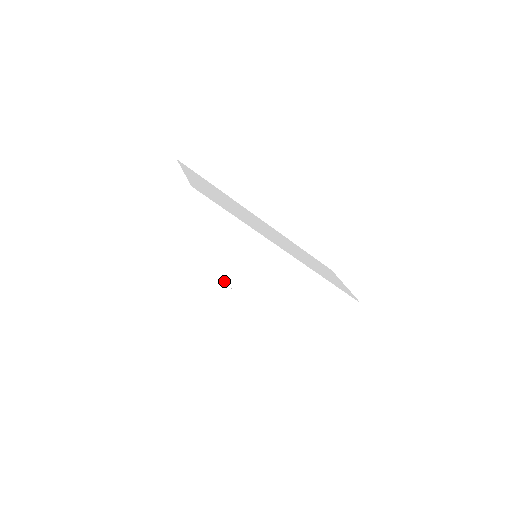
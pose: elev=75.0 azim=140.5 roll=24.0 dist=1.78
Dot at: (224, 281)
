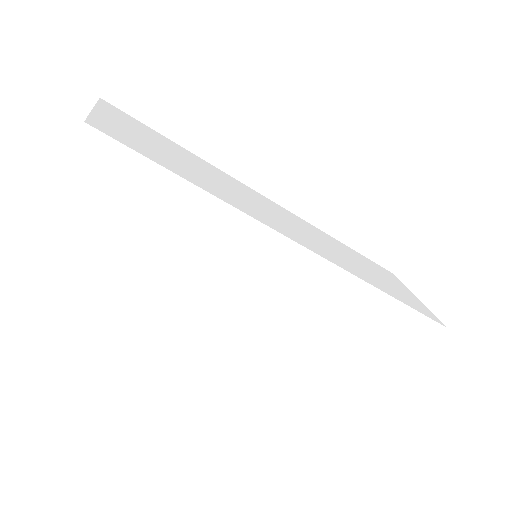
Dot at: (188, 302)
